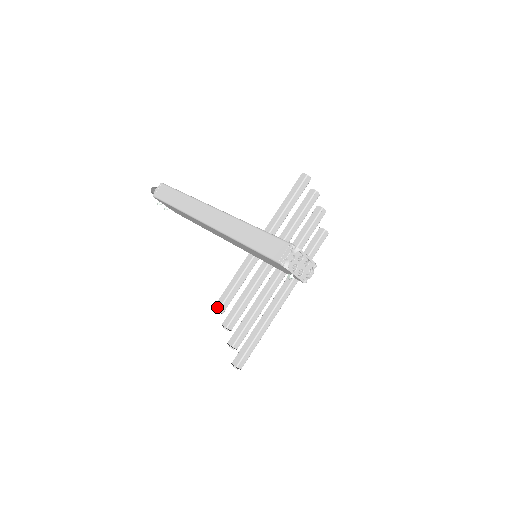
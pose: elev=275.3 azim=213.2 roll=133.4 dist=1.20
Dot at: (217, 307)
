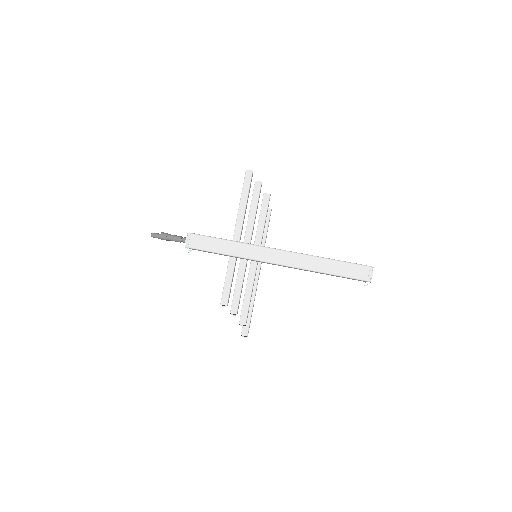
Dot at: (225, 303)
